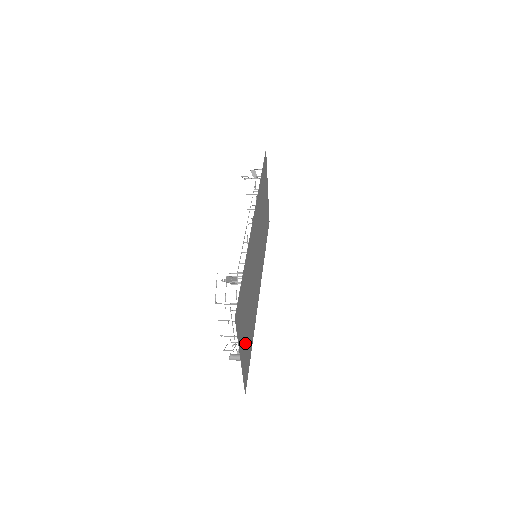
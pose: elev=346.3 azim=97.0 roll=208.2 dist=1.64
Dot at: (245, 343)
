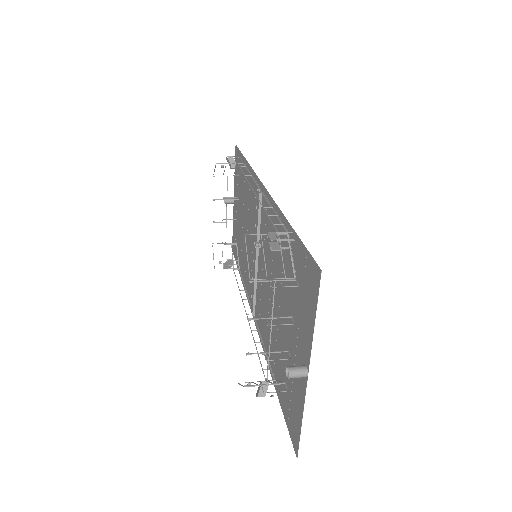
Dot at: (291, 359)
